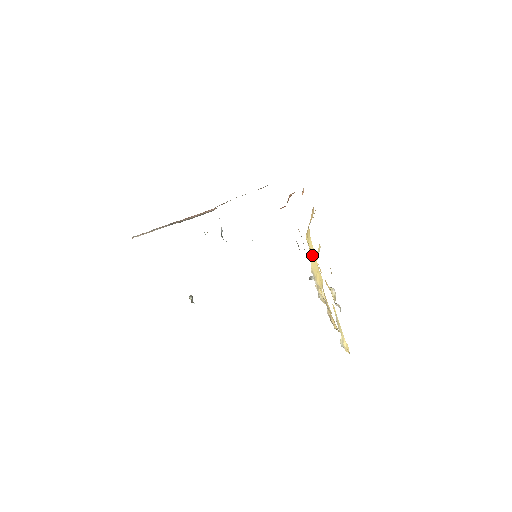
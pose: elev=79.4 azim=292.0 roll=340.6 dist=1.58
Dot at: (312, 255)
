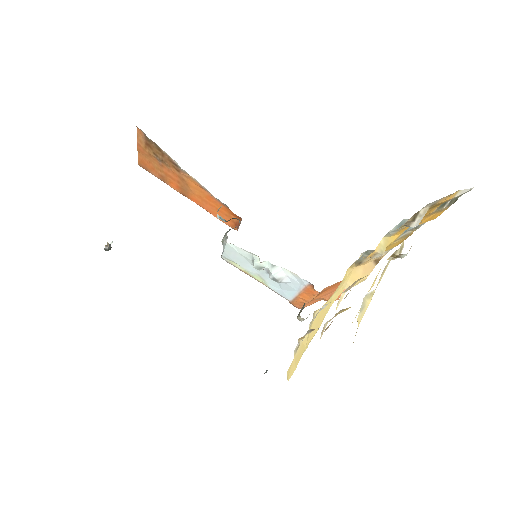
Dot at: (320, 316)
